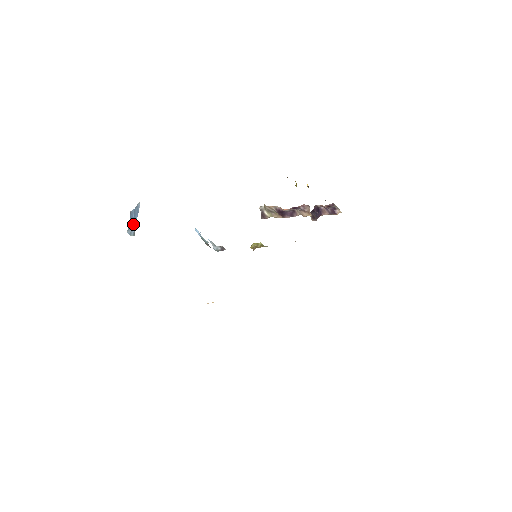
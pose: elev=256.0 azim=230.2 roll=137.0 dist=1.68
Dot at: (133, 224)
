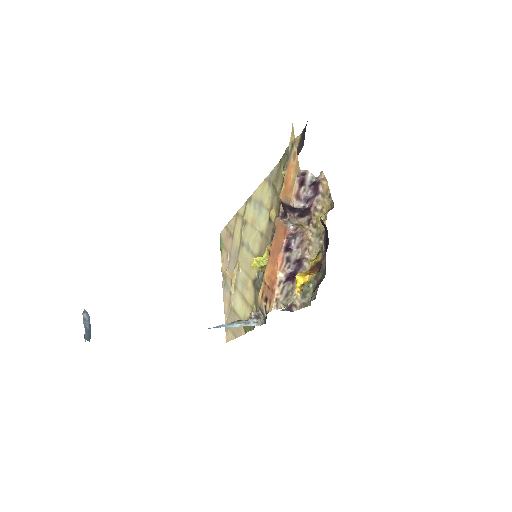
Dot at: occluded
